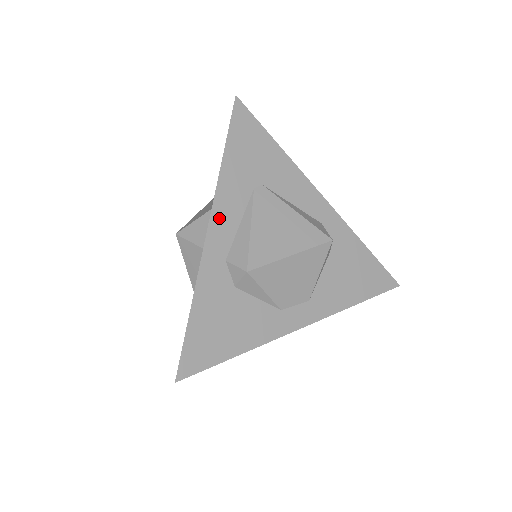
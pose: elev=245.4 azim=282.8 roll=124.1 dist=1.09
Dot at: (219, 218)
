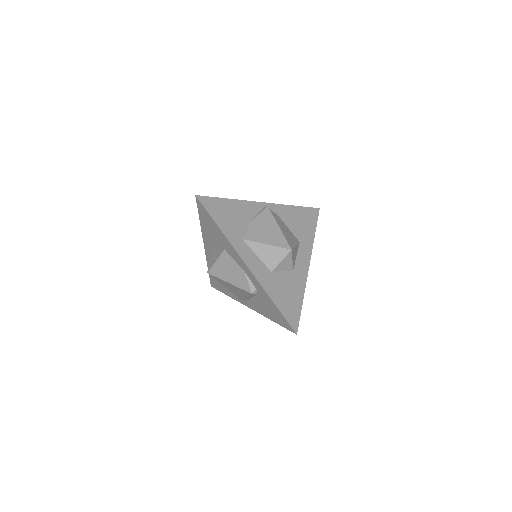
Dot at: occluded
